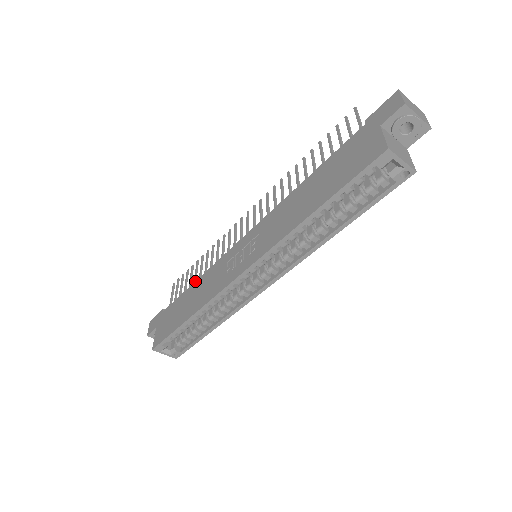
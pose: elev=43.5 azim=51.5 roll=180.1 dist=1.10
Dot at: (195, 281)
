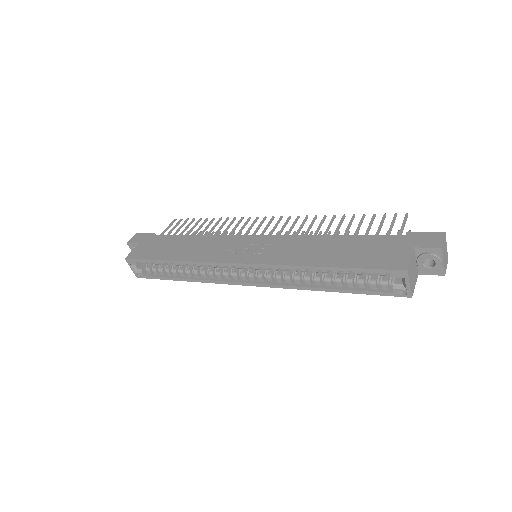
Dot at: (196, 235)
